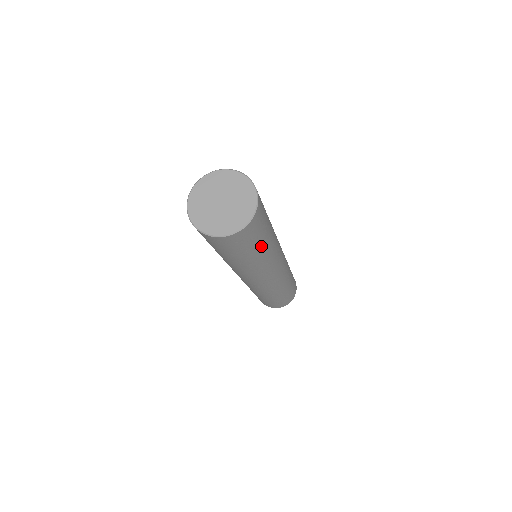
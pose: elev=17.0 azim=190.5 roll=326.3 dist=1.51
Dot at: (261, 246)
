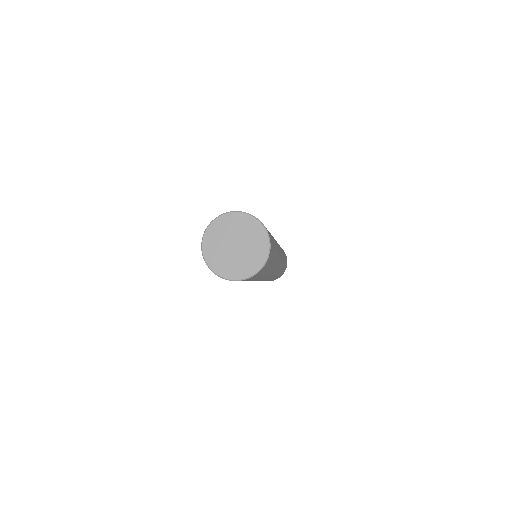
Dot at: (271, 265)
